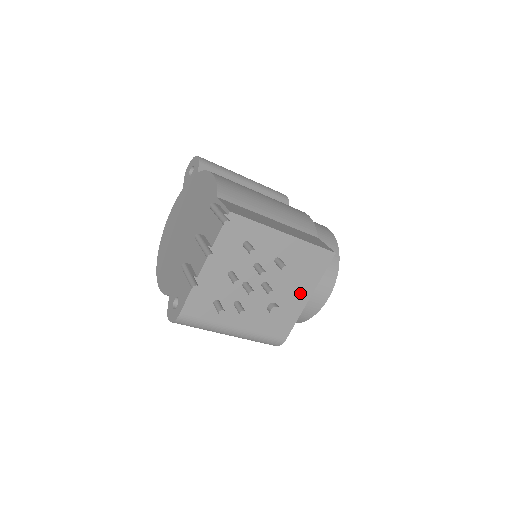
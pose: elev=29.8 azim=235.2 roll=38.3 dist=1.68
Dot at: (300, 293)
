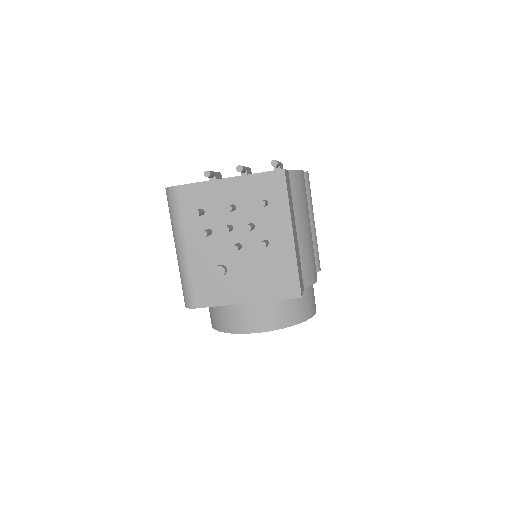
Dot at: (248, 289)
